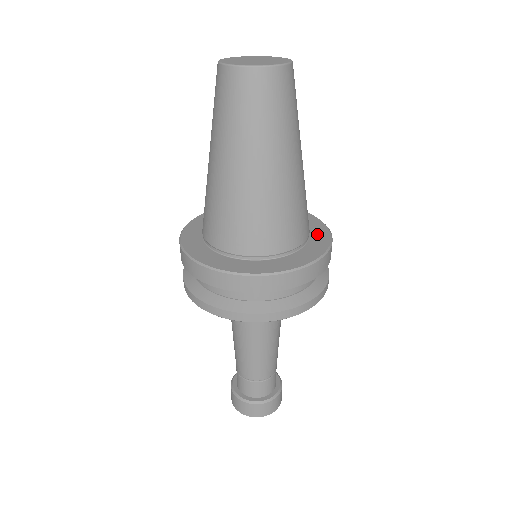
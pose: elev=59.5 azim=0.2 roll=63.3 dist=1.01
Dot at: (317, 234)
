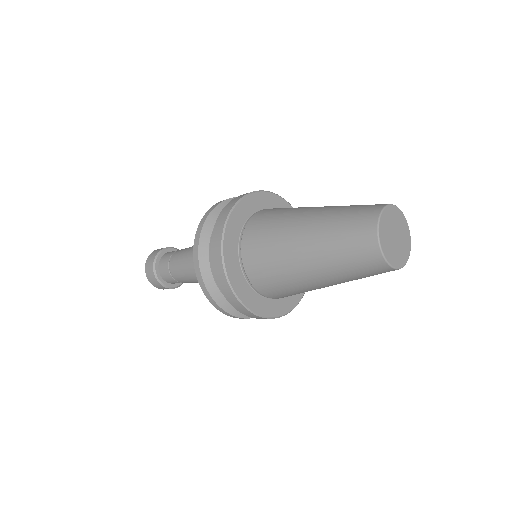
Dot at: occluded
